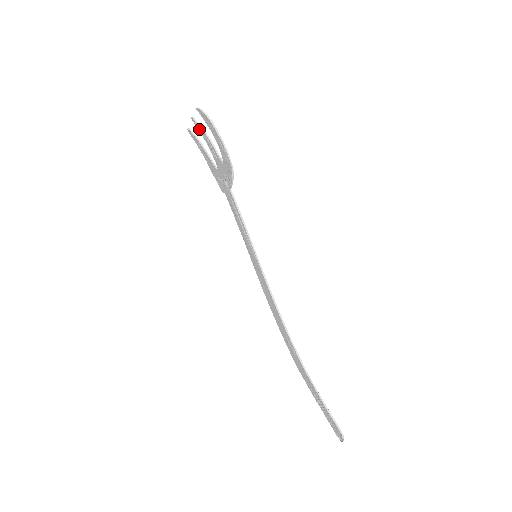
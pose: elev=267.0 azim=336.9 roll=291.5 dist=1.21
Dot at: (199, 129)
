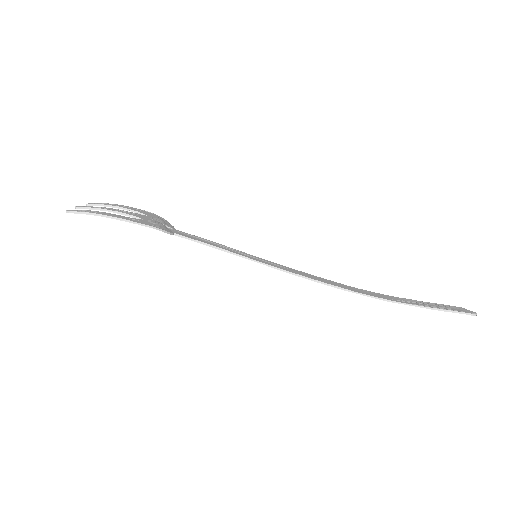
Dot at: (92, 209)
